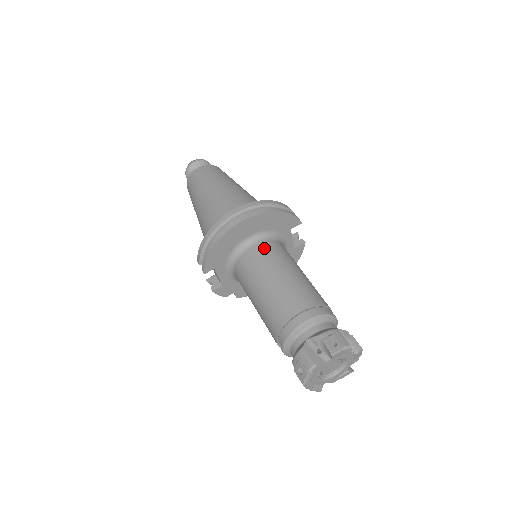
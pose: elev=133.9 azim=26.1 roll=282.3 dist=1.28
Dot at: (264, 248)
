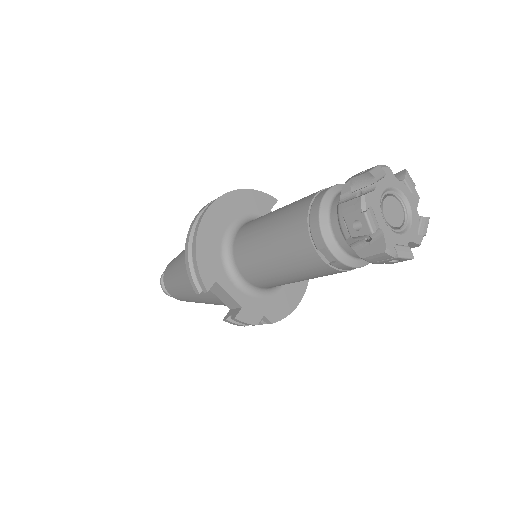
Dot at: (250, 222)
